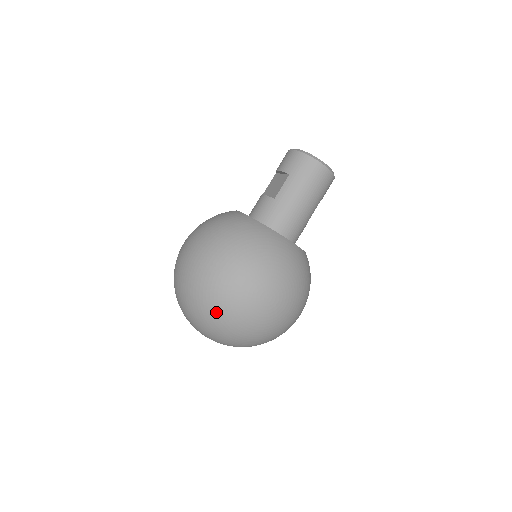
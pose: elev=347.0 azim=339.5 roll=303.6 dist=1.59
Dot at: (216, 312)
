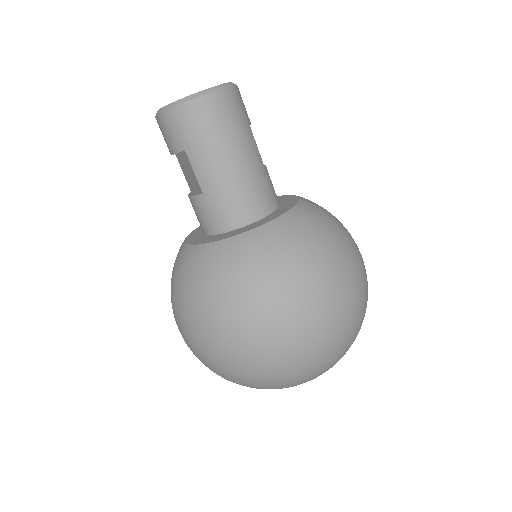
Dot at: (280, 378)
